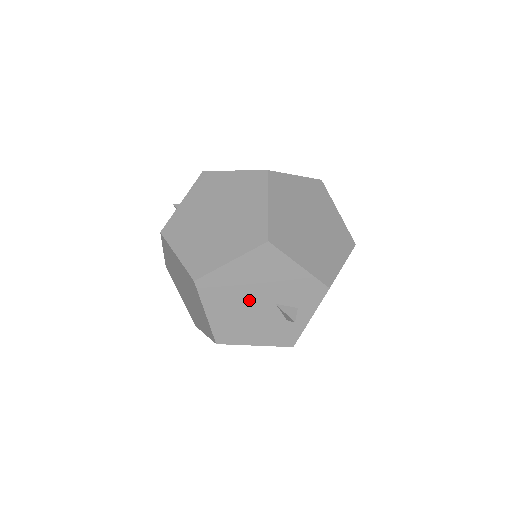
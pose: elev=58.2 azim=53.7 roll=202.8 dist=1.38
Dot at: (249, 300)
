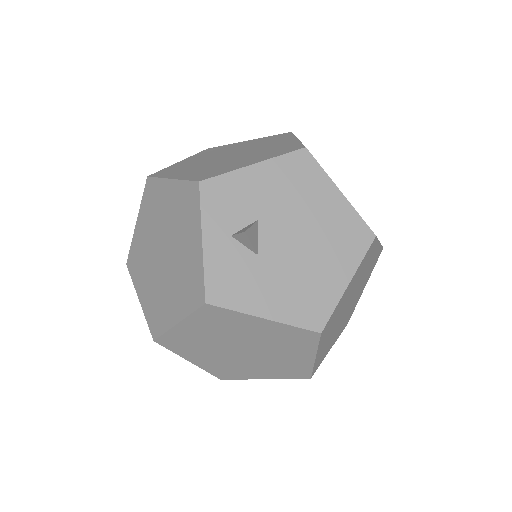
Dot at: occluded
